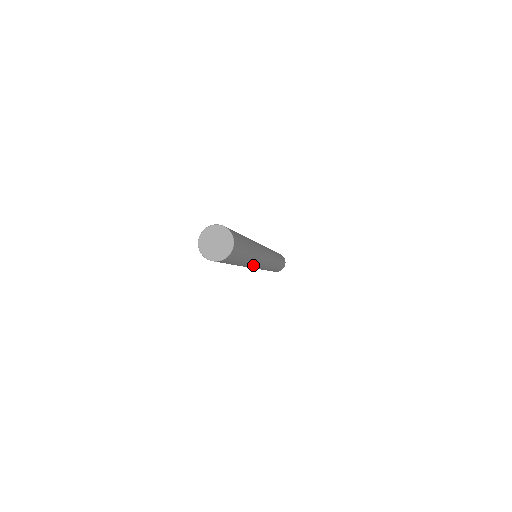
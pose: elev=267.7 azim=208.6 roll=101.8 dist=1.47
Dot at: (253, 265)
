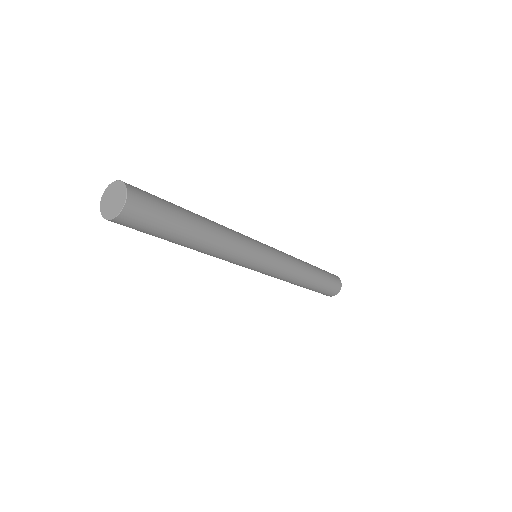
Dot at: (223, 258)
